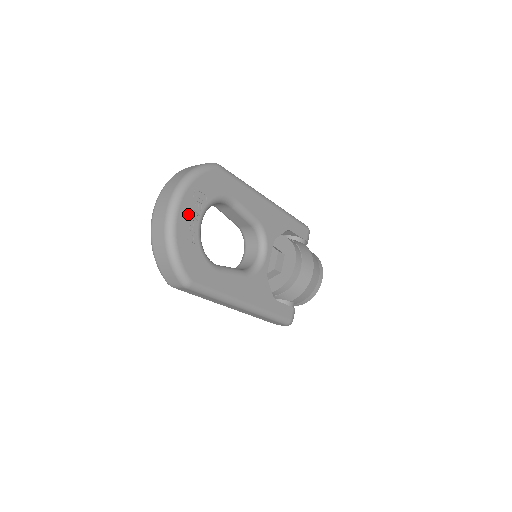
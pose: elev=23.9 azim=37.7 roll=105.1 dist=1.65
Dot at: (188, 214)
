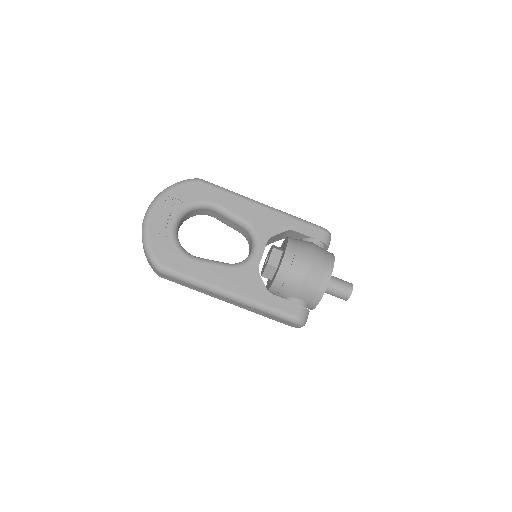
Dot at: (161, 215)
